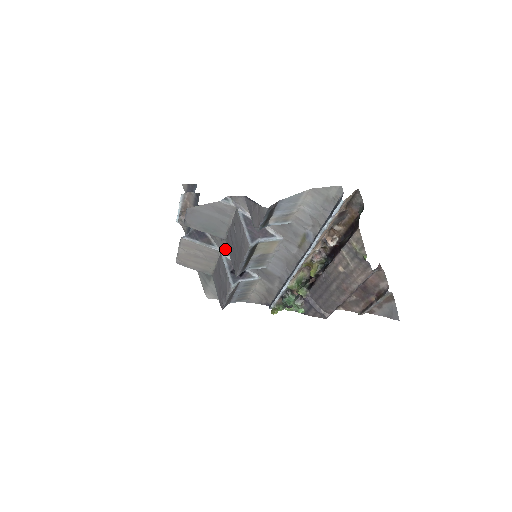
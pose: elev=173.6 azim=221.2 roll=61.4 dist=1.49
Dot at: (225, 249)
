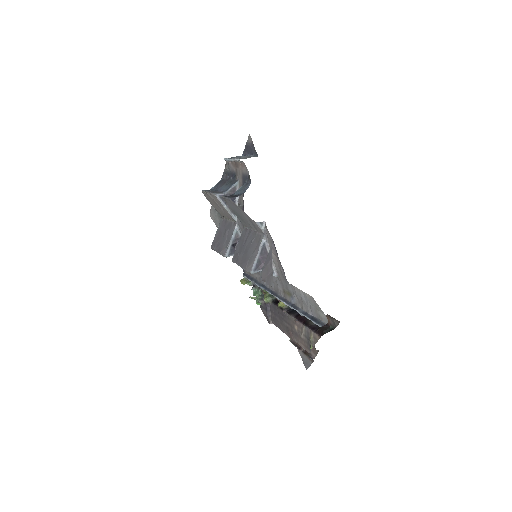
Dot at: (240, 227)
